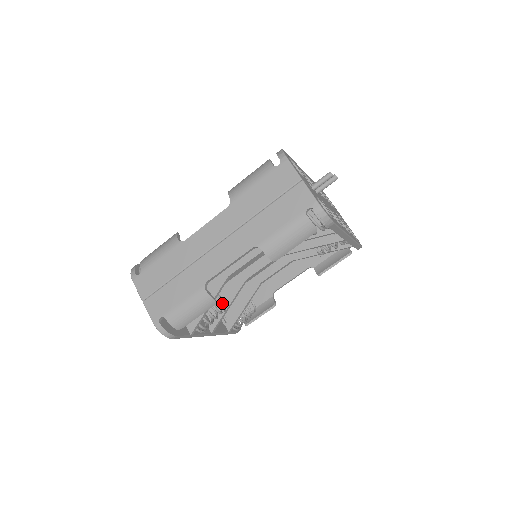
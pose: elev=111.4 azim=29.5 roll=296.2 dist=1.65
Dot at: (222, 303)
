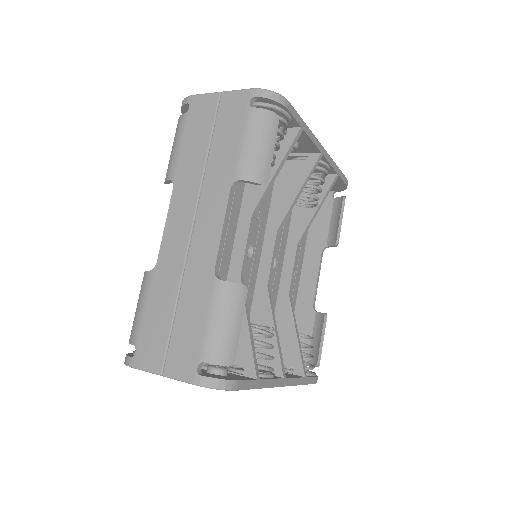
Dot at: (264, 329)
